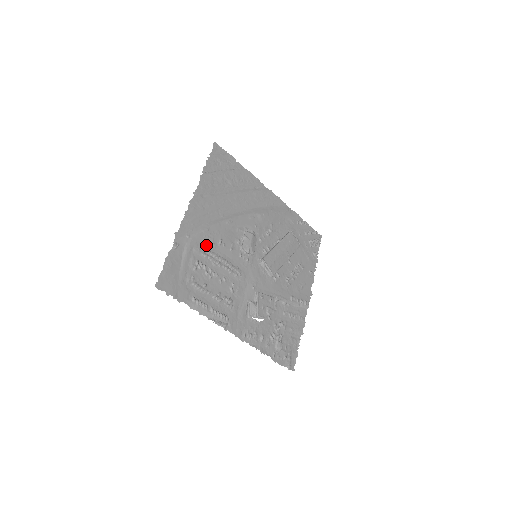
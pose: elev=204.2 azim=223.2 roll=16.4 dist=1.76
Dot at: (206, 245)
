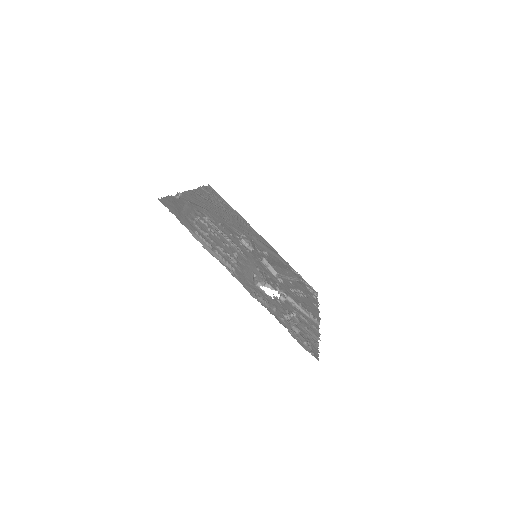
Dot at: occluded
